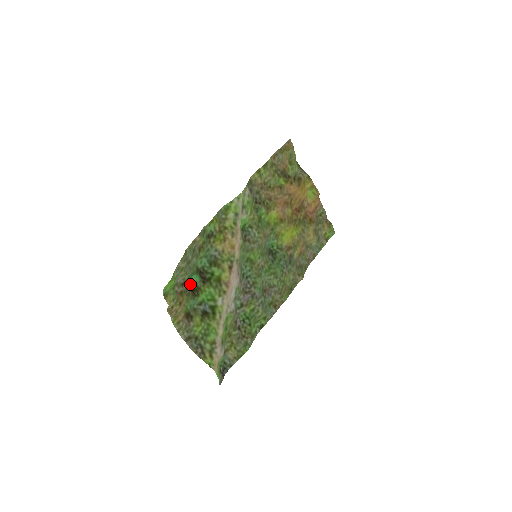
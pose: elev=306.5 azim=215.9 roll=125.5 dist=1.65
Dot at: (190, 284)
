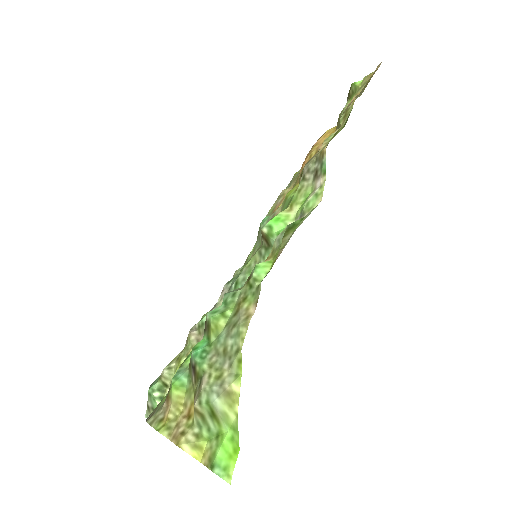
Dot at: (191, 354)
